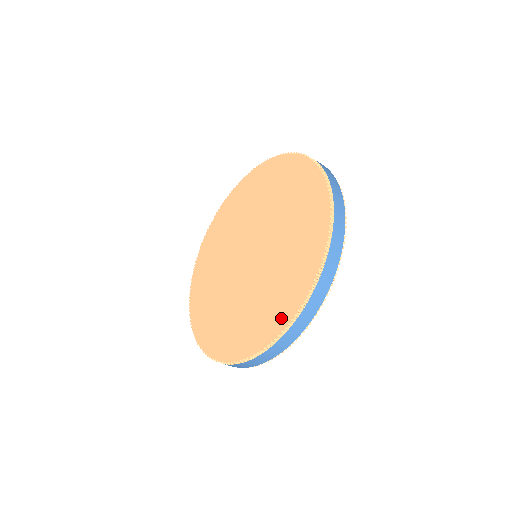
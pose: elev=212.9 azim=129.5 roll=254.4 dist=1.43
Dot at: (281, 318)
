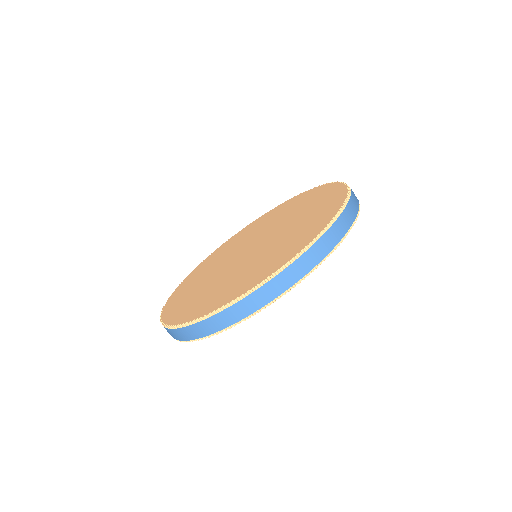
Dot at: (215, 304)
